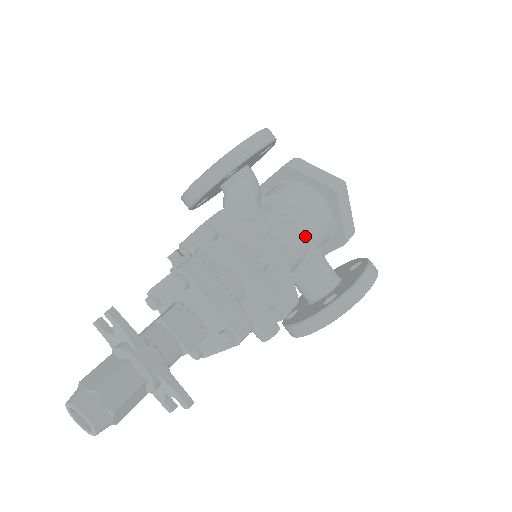
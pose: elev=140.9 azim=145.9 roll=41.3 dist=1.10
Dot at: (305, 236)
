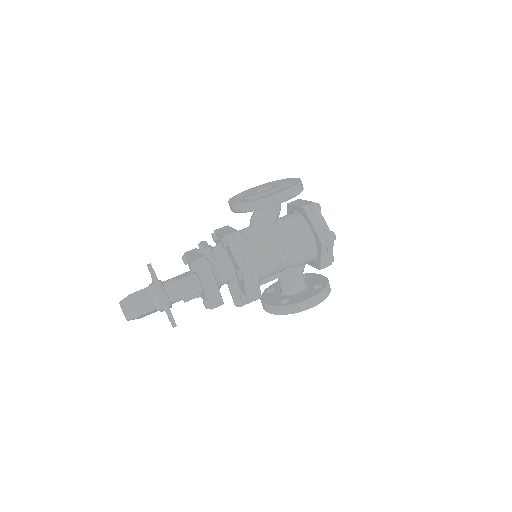
Dot at: (288, 260)
